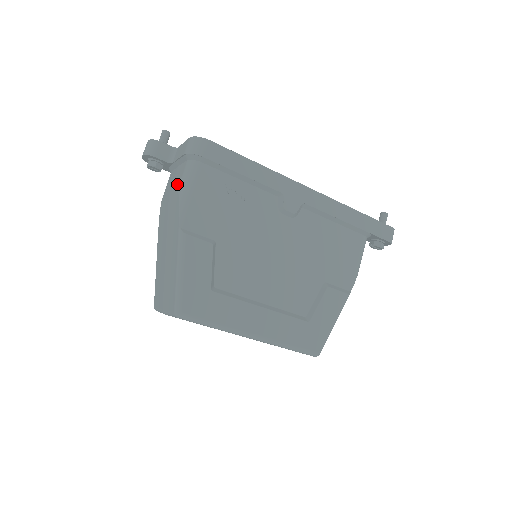
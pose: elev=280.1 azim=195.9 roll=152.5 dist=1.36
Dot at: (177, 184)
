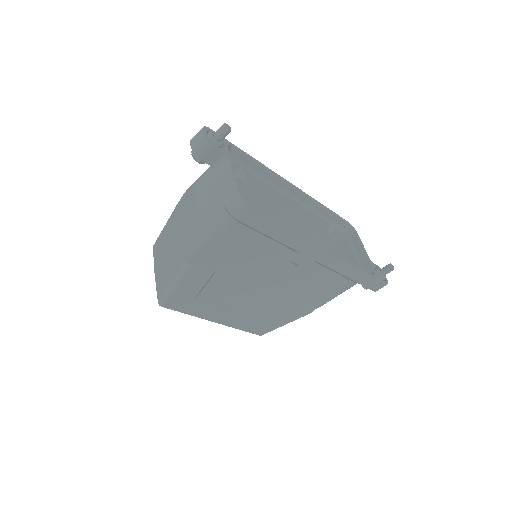
Dot at: (205, 216)
